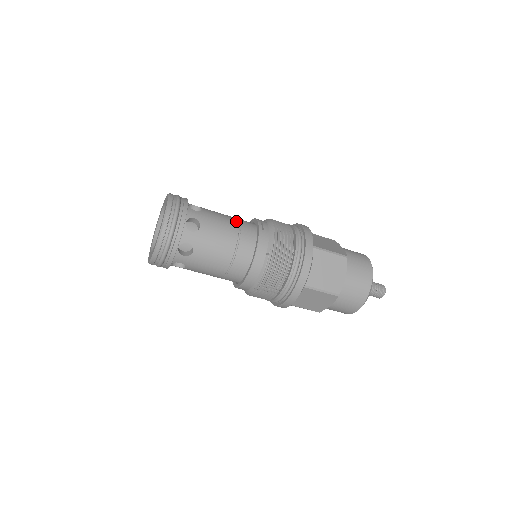
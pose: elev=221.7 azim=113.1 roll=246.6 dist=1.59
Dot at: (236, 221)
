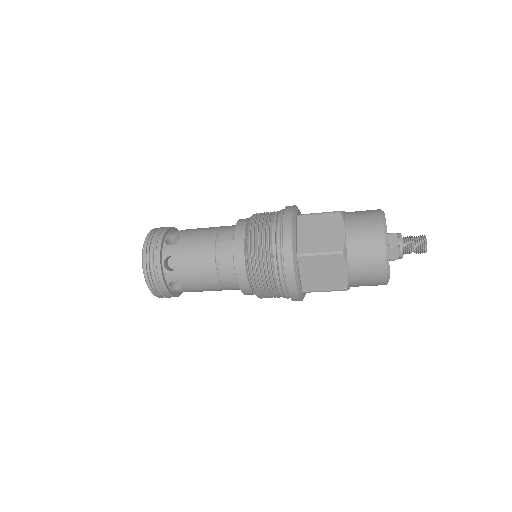
Dot at: (219, 227)
